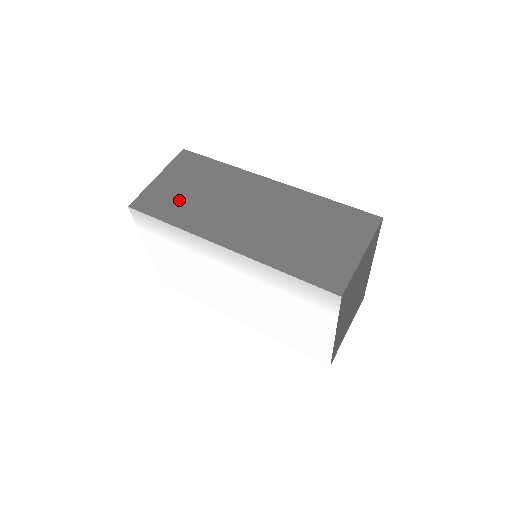
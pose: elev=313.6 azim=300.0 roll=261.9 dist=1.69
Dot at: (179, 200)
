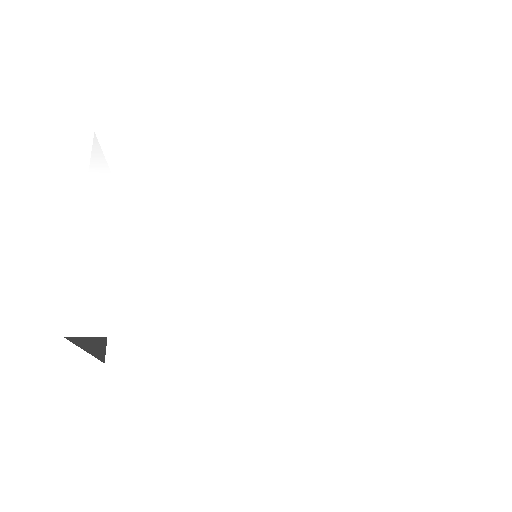
Dot at: occluded
